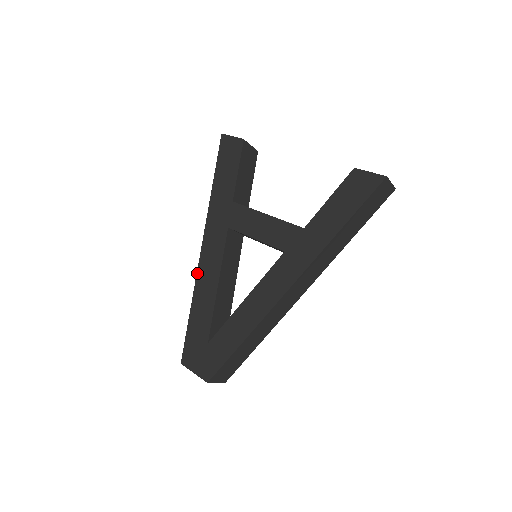
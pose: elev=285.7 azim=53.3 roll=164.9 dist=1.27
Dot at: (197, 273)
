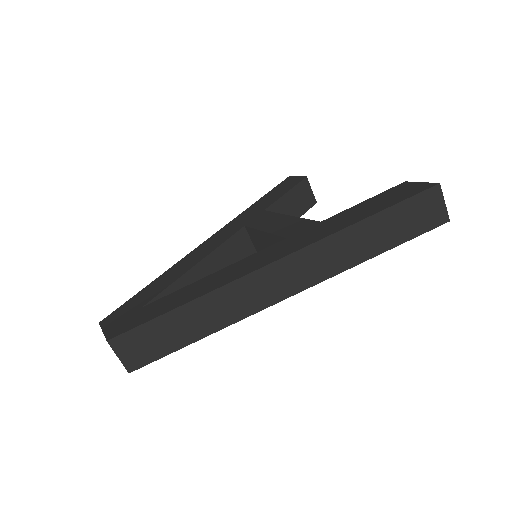
Dot at: (186, 255)
